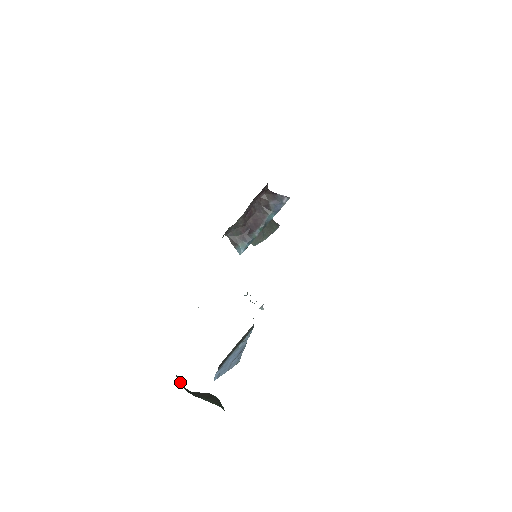
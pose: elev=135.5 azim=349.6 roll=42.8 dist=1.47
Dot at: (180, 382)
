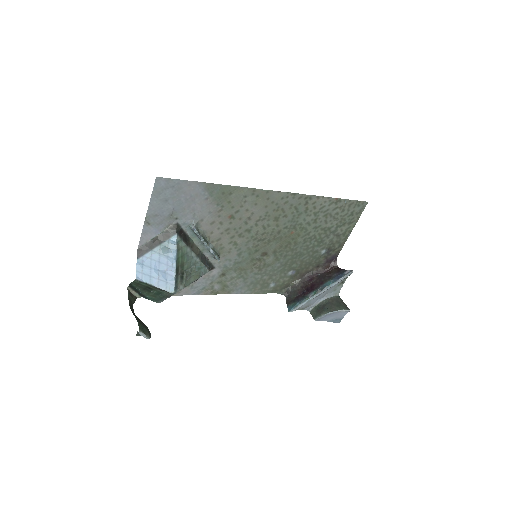
Dot at: (129, 293)
